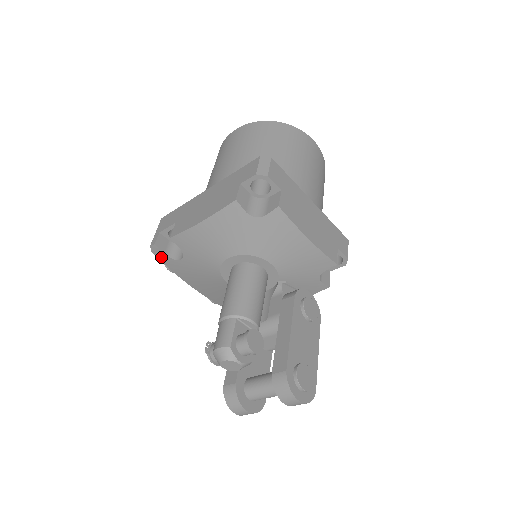
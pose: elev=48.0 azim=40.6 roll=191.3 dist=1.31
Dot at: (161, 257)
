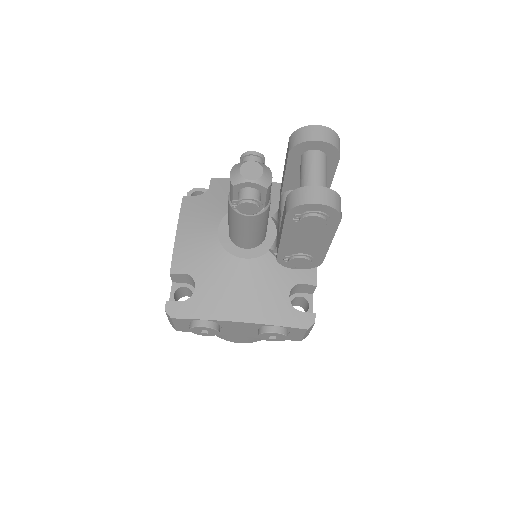
Dot at: (182, 312)
